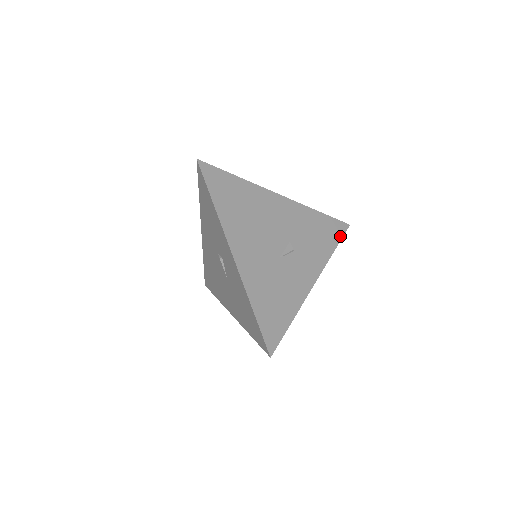
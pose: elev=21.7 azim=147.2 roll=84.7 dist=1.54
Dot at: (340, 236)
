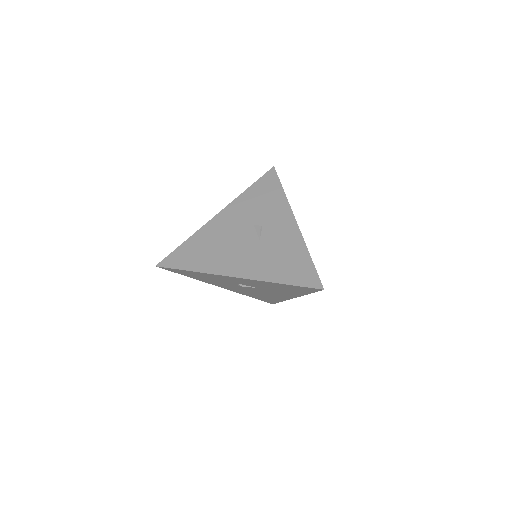
Dot at: (276, 180)
